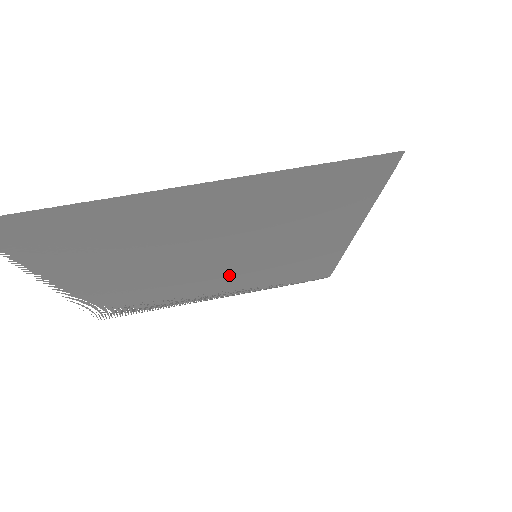
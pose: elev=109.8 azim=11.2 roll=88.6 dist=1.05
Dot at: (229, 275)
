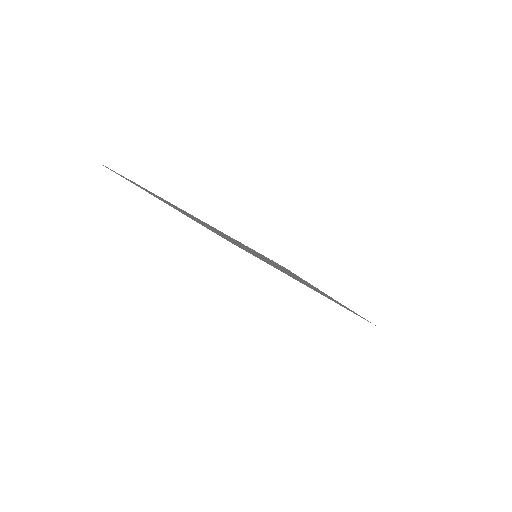
Dot at: occluded
